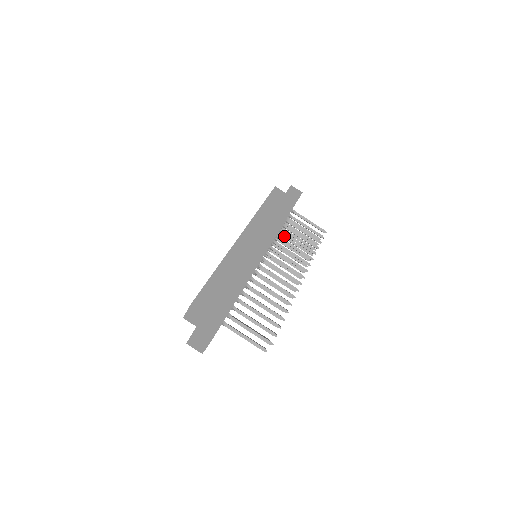
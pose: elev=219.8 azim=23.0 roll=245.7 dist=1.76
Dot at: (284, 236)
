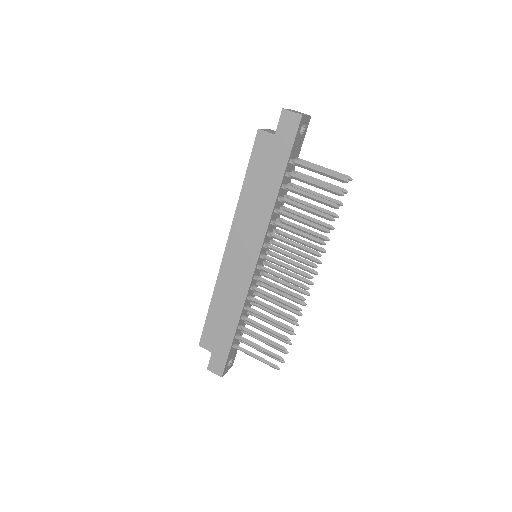
Dot at: occluded
